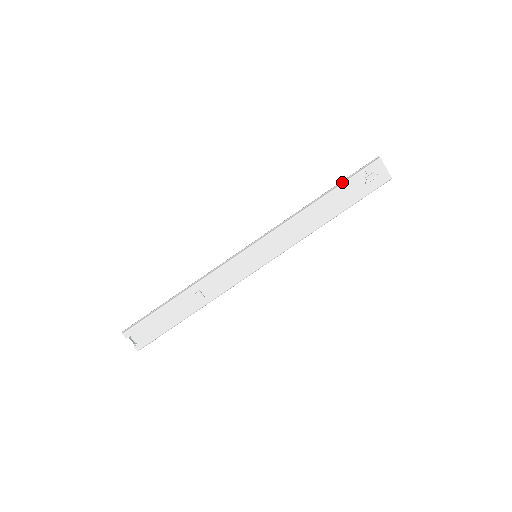
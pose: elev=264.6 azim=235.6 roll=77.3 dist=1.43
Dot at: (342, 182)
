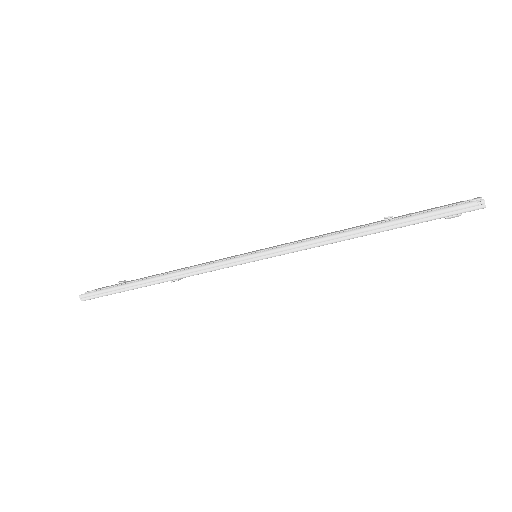
Dot at: (411, 223)
